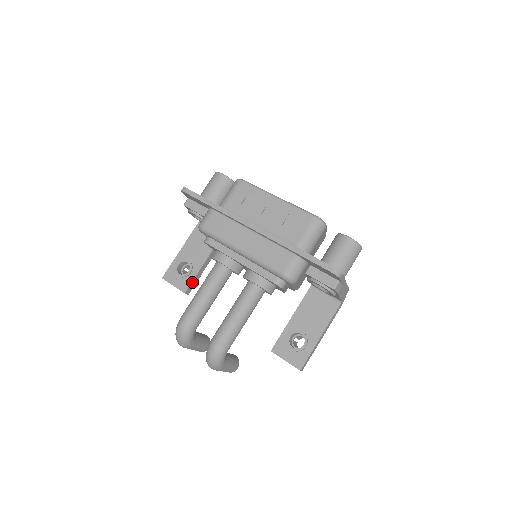
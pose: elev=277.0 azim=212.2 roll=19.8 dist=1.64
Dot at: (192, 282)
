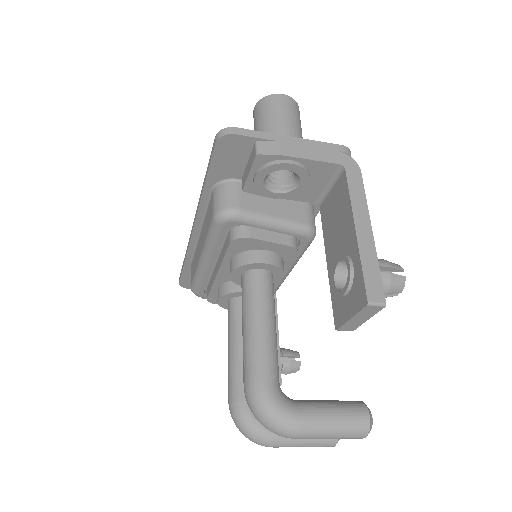
Dot at: occluded
